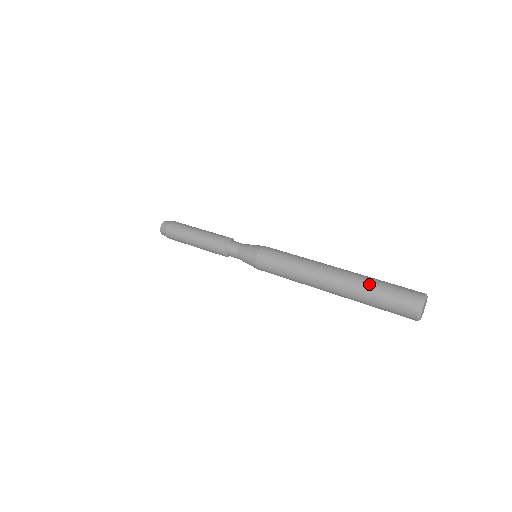
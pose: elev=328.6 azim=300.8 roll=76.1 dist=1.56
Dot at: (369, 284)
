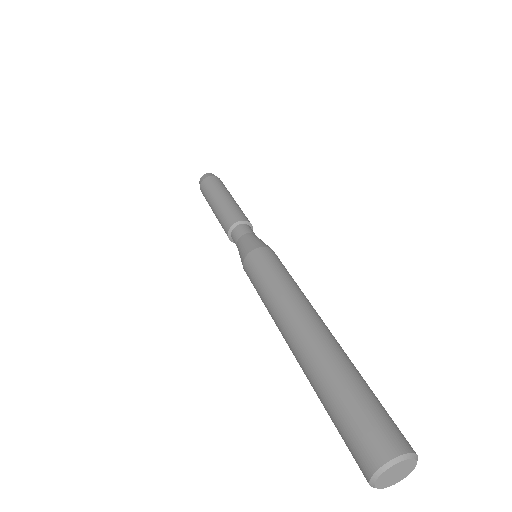
Dot at: (331, 378)
